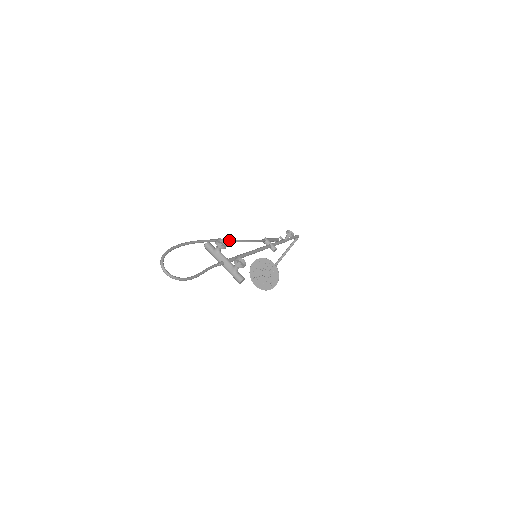
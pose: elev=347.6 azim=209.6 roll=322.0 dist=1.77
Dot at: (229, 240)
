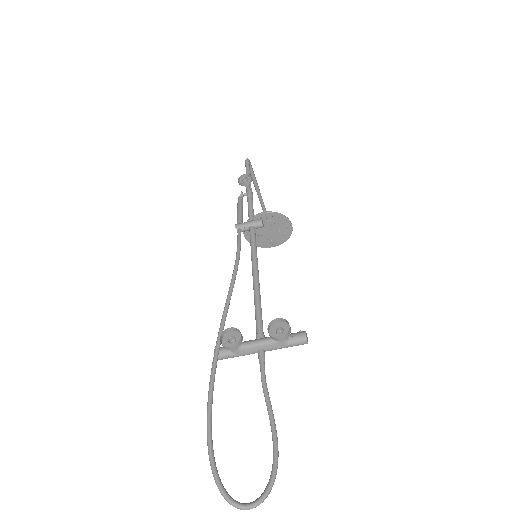
Dot at: (225, 310)
